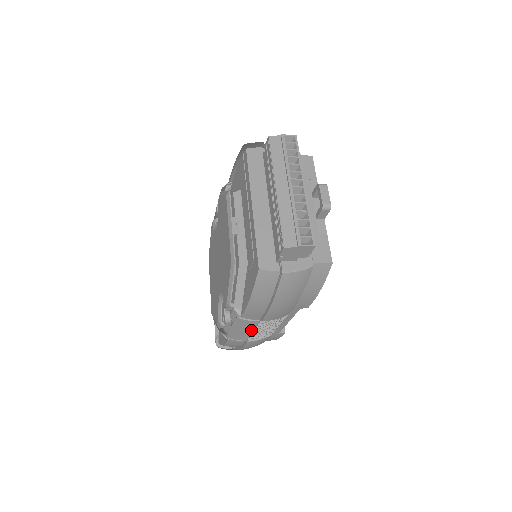
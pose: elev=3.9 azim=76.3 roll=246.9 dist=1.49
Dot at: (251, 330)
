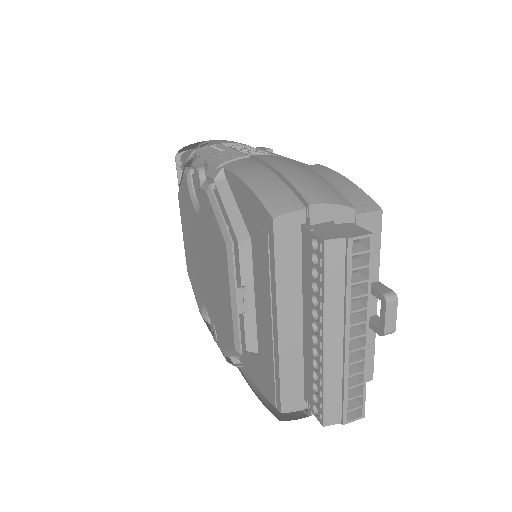
Dot at: occluded
